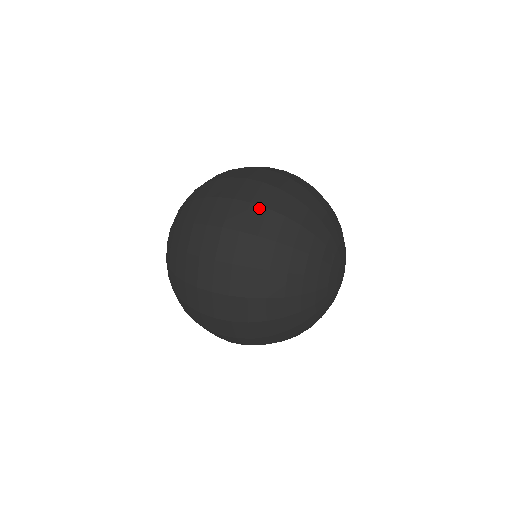
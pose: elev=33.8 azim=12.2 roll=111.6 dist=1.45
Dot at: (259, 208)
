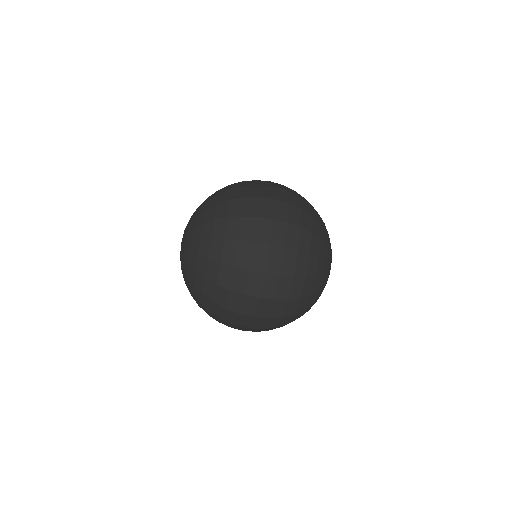
Dot at: (294, 227)
